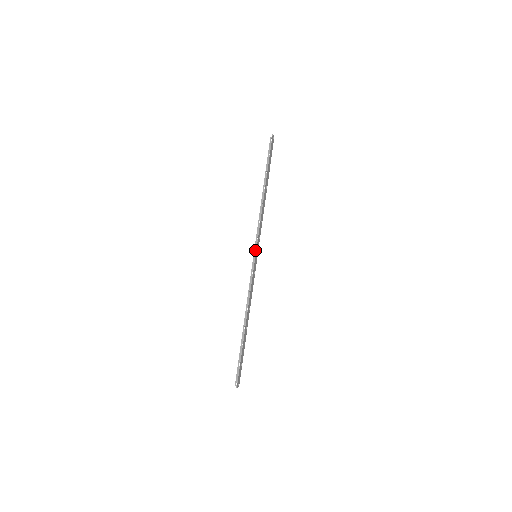
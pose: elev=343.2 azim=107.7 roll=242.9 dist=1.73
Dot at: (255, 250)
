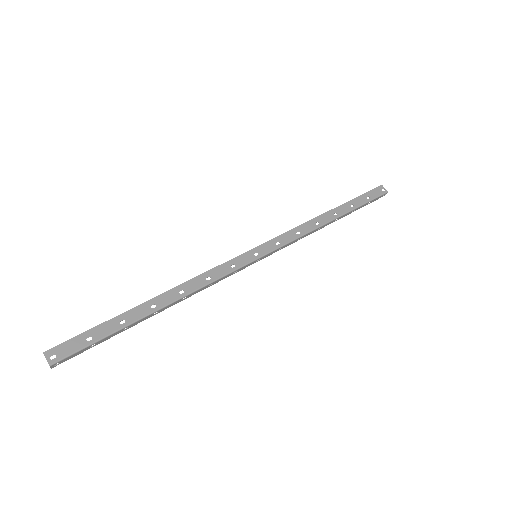
Dot at: (265, 257)
